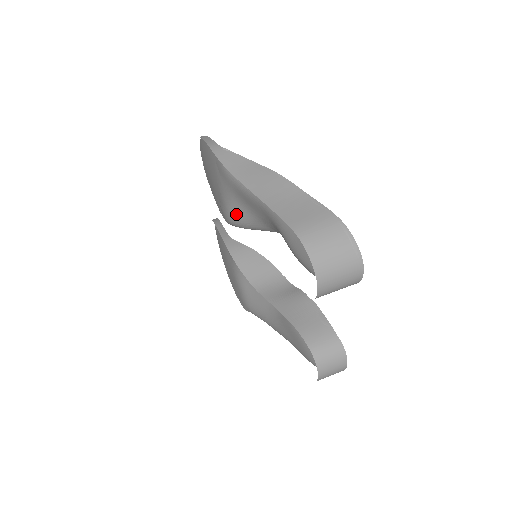
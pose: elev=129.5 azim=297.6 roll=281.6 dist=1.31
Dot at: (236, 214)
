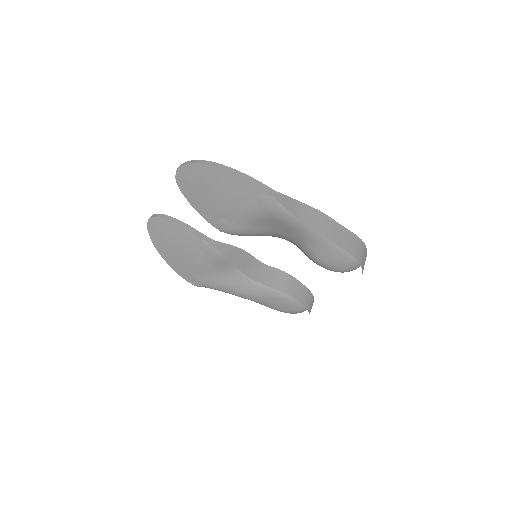
Dot at: (251, 230)
